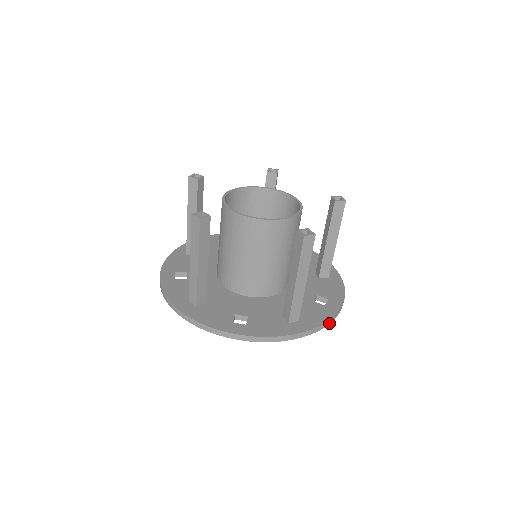
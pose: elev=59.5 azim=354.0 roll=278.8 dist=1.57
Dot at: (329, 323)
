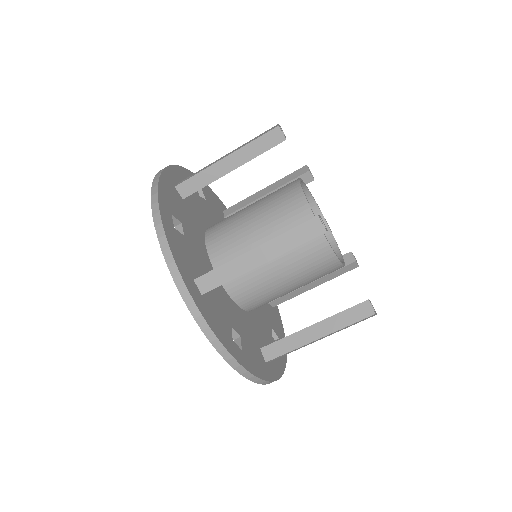
Dot at: occluded
